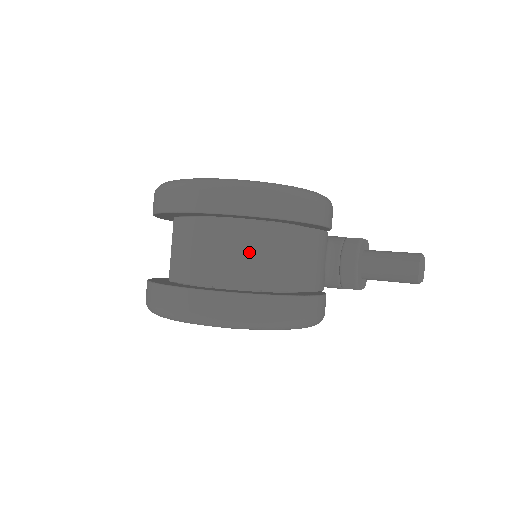
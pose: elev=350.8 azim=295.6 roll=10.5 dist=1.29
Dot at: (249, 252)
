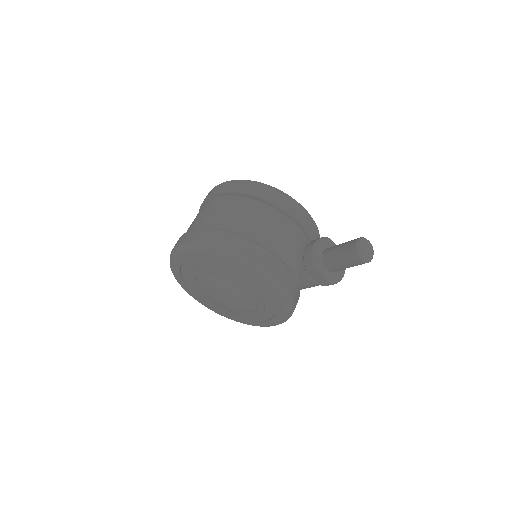
Dot at: (227, 210)
